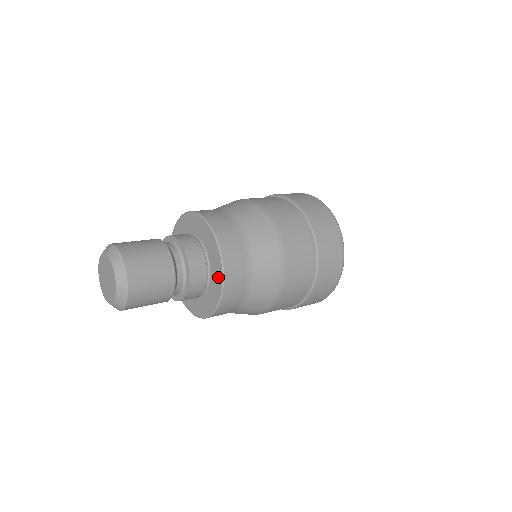
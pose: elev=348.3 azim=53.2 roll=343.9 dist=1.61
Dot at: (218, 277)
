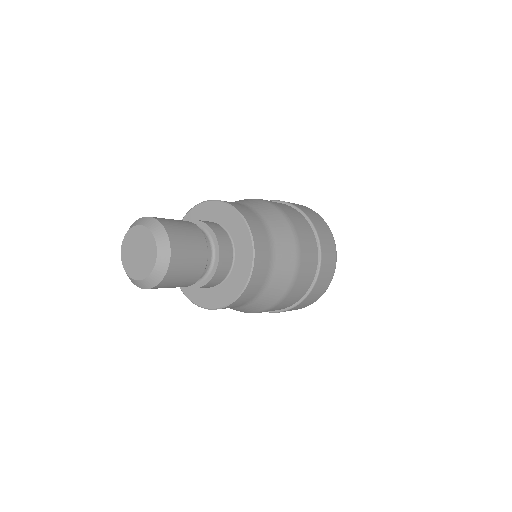
Dot at: (237, 222)
